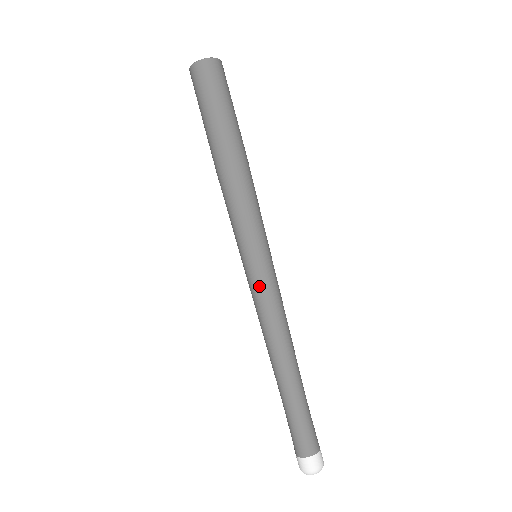
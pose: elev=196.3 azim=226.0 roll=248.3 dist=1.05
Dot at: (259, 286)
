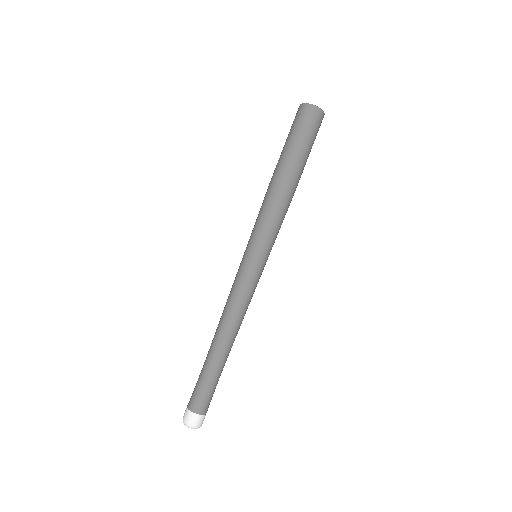
Dot at: (237, 274)
